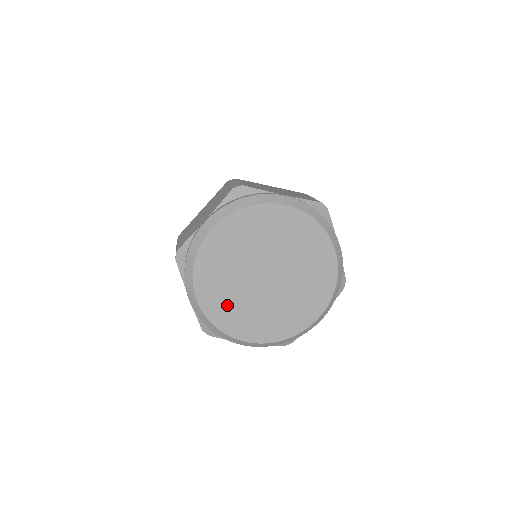
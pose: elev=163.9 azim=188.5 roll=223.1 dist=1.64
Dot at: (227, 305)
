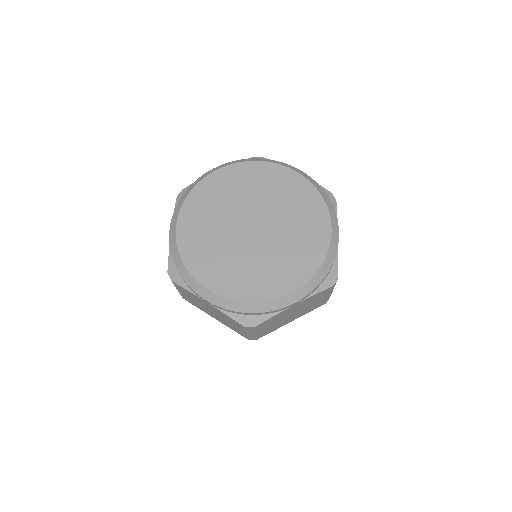
Dot at: (239, 275)
